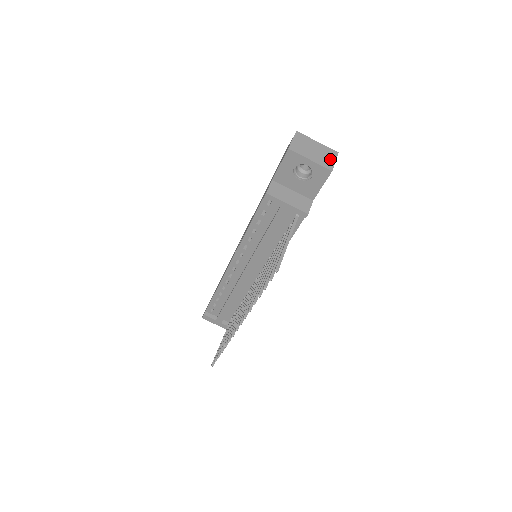
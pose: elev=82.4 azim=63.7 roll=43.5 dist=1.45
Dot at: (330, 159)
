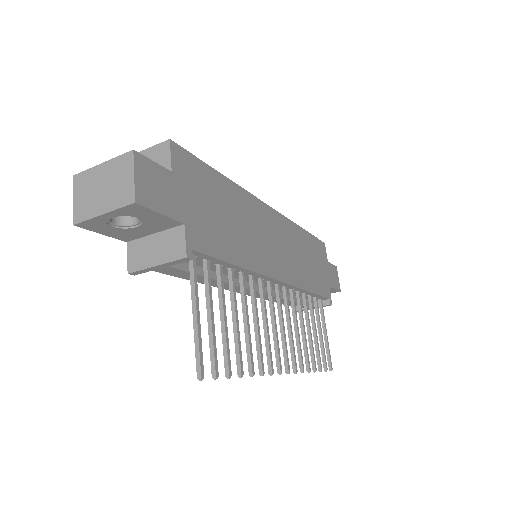
Dot at: (126, 180)
